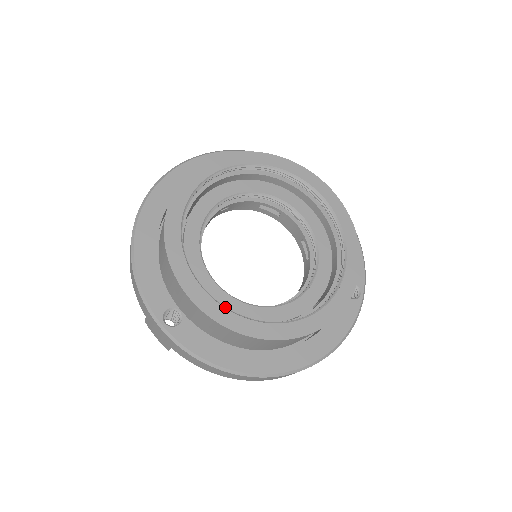
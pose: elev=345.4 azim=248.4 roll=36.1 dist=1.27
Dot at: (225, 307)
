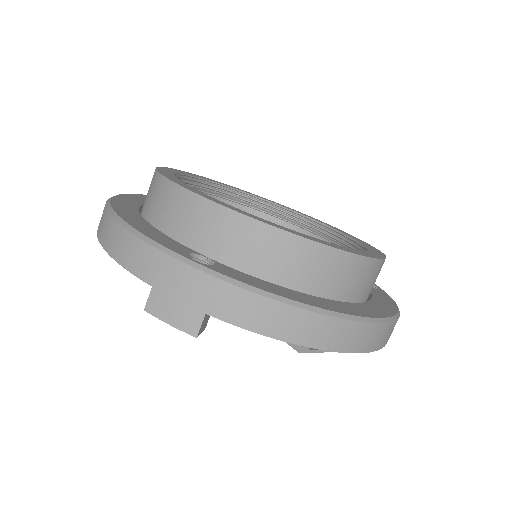
Dot at: occluded
